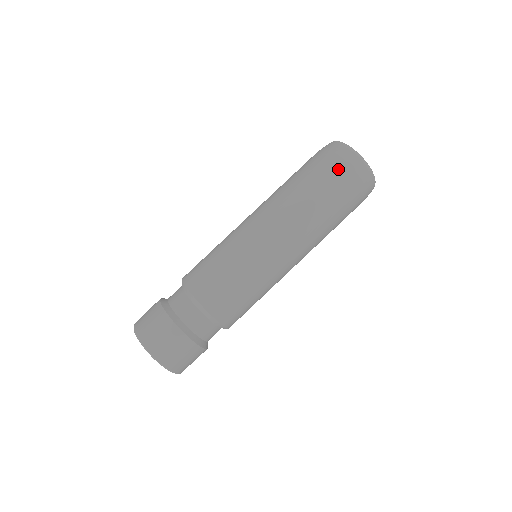
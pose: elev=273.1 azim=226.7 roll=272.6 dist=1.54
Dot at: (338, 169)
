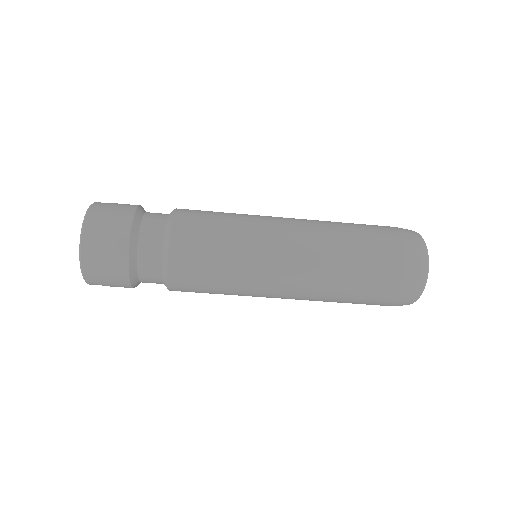
Dot at: (400, 261)
